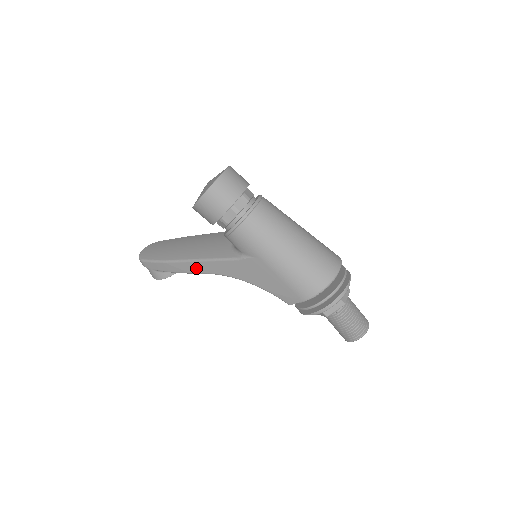
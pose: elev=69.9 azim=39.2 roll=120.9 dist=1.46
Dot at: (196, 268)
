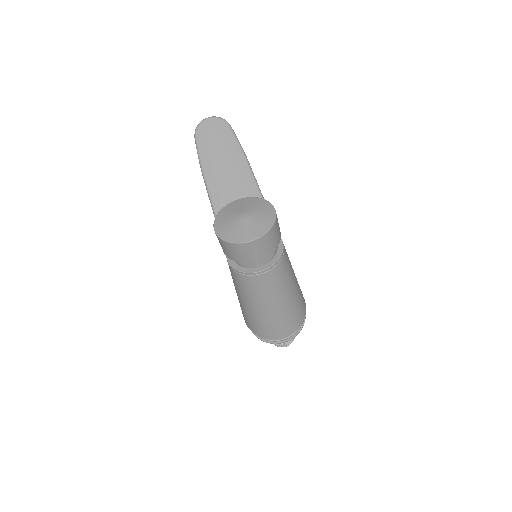
Dot at: occluded
